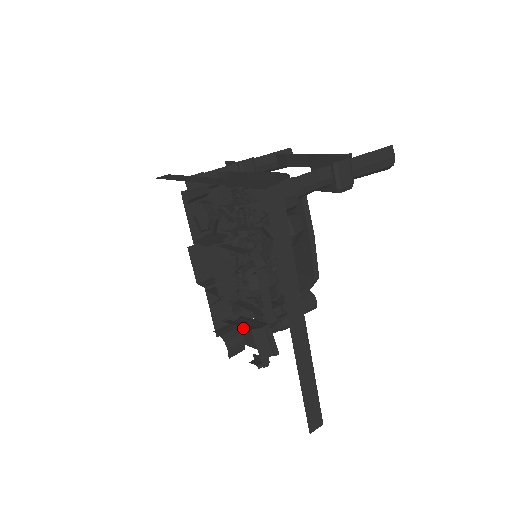
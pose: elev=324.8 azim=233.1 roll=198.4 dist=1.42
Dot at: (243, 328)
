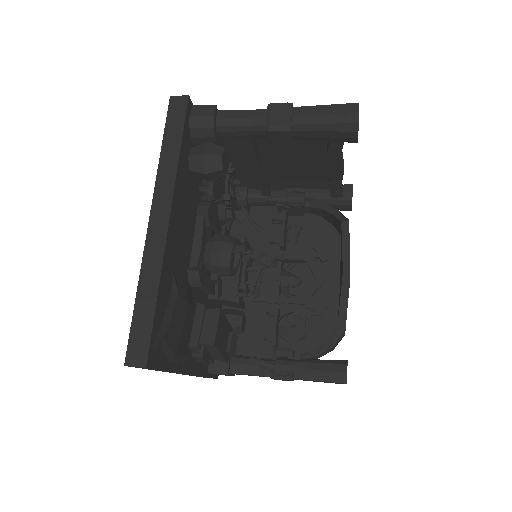
Dot at: occluded
